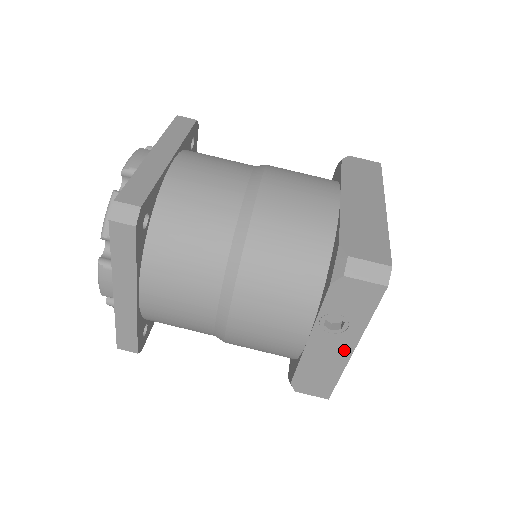
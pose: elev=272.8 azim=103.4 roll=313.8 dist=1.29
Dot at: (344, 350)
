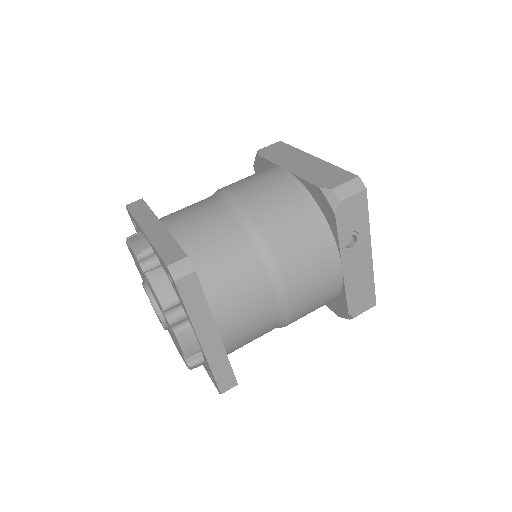
Dot at: (366, 257)
